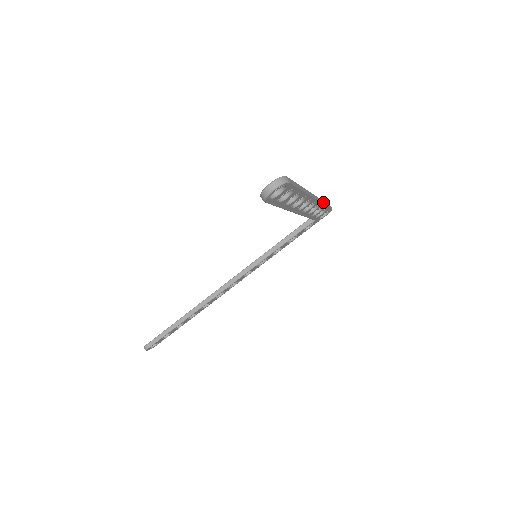
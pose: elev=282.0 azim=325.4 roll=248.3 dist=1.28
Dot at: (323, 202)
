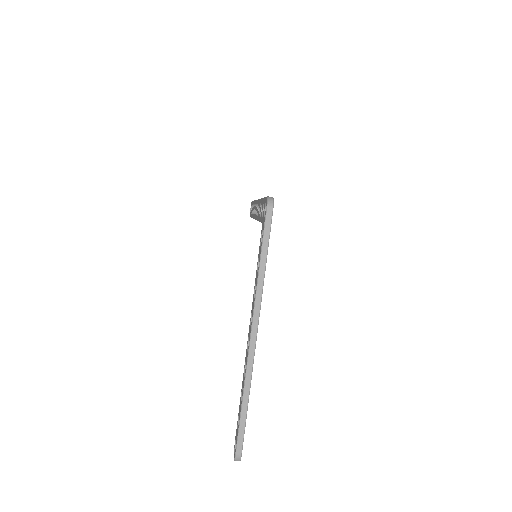
Dot at: (261, 284)
